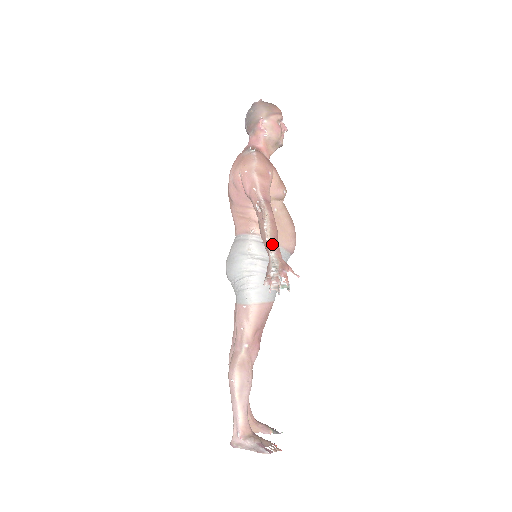
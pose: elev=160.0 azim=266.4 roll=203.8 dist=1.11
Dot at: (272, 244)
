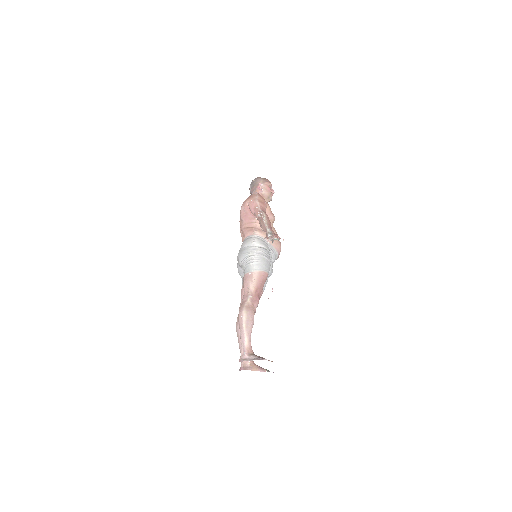
Dot at: (268, 226)
